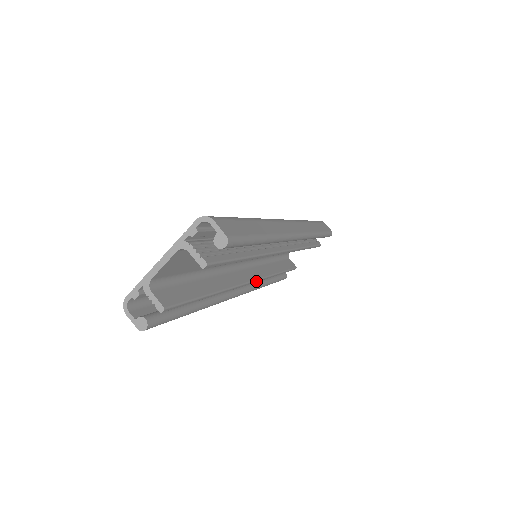
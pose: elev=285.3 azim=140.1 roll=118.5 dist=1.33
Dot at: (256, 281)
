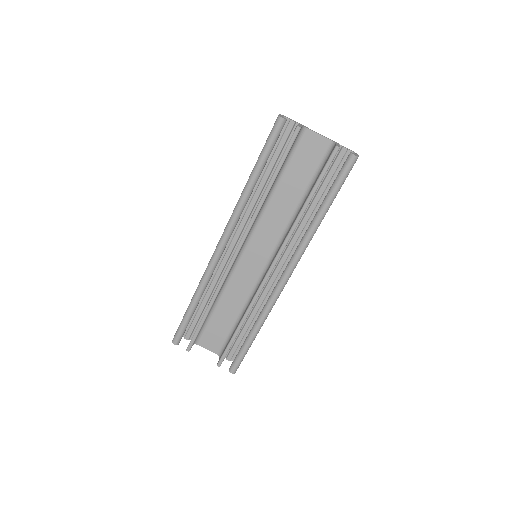
Dot at: (232, 262)
